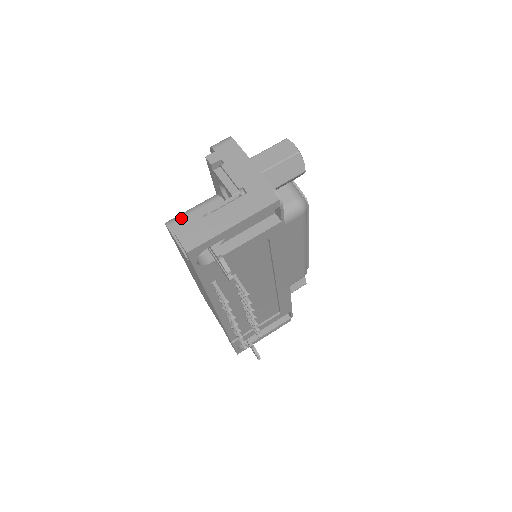
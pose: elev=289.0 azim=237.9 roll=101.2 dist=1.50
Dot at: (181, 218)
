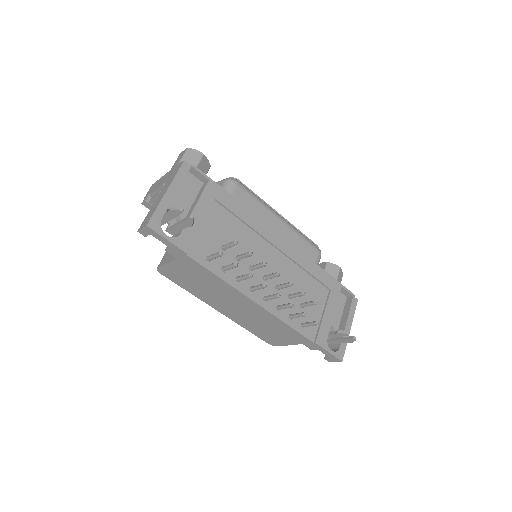
Dot at: (163, 256)
